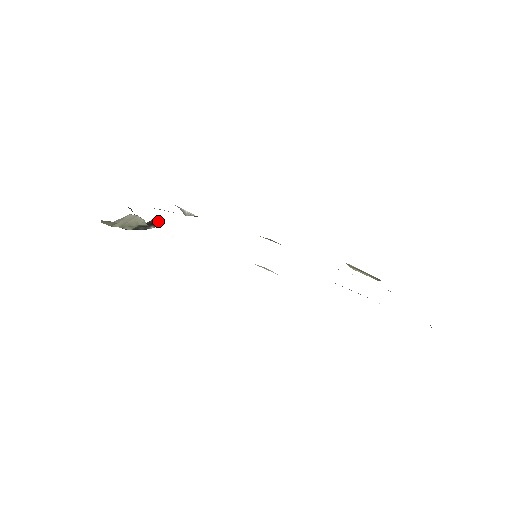
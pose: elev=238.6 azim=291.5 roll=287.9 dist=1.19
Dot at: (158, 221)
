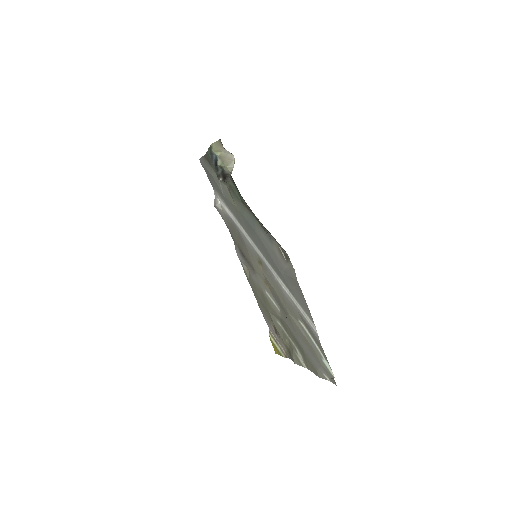
Dot at: (228, 180)
